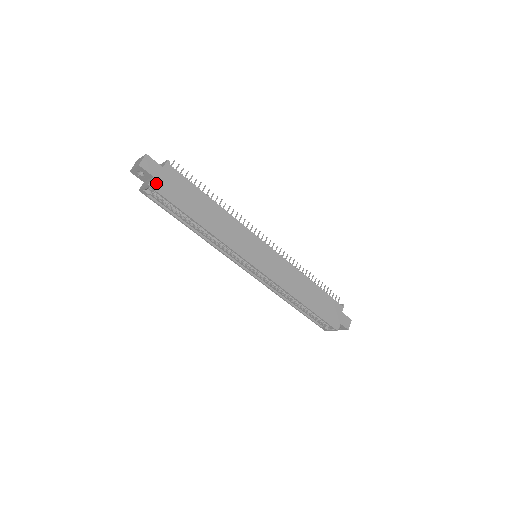
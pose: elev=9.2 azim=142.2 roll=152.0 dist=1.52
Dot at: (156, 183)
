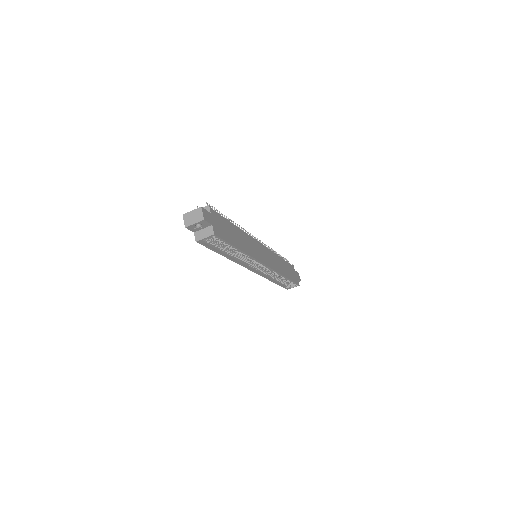
Dot at: (215, 230)
